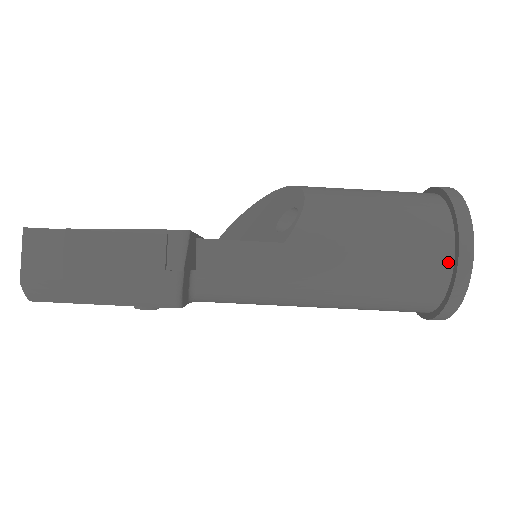
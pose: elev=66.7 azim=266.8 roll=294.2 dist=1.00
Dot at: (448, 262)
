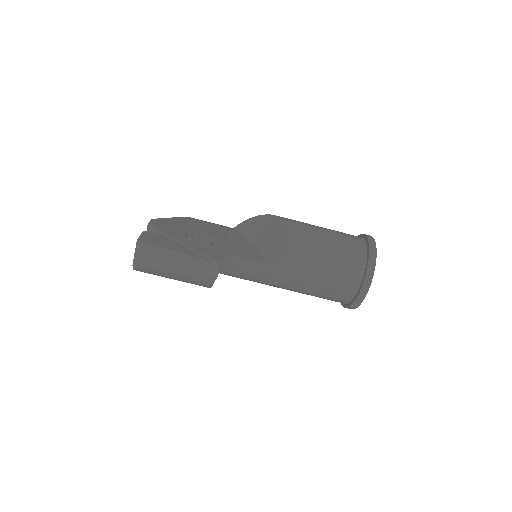
Dot at: (355, 290)
